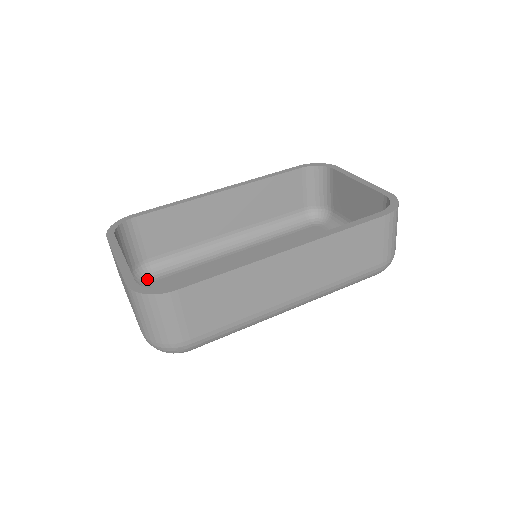
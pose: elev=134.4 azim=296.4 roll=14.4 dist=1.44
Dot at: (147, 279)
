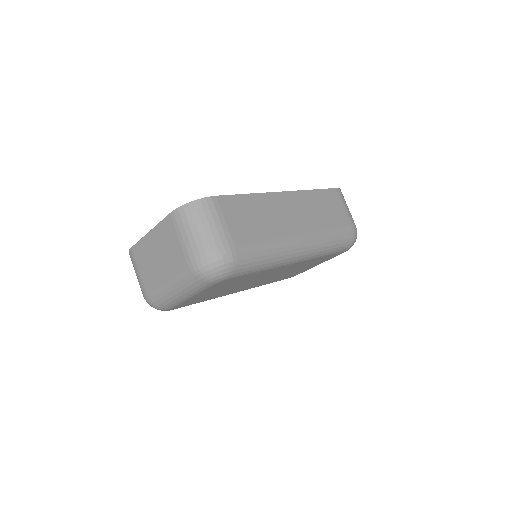
Dot at: occluded
